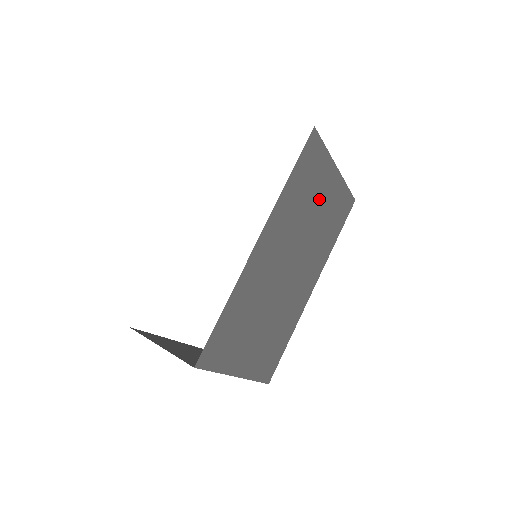
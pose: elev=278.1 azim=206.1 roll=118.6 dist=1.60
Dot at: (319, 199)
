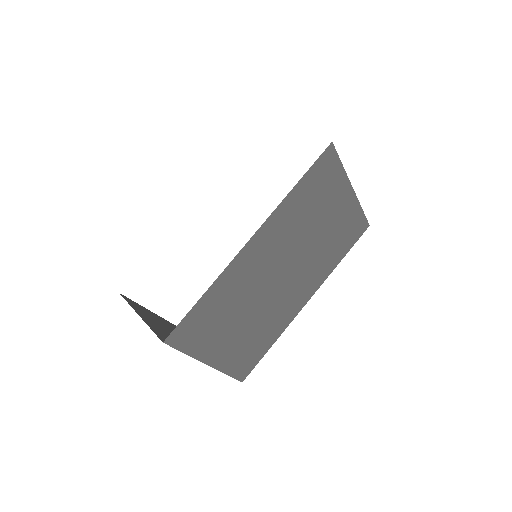
Dot at: (327, 214)
